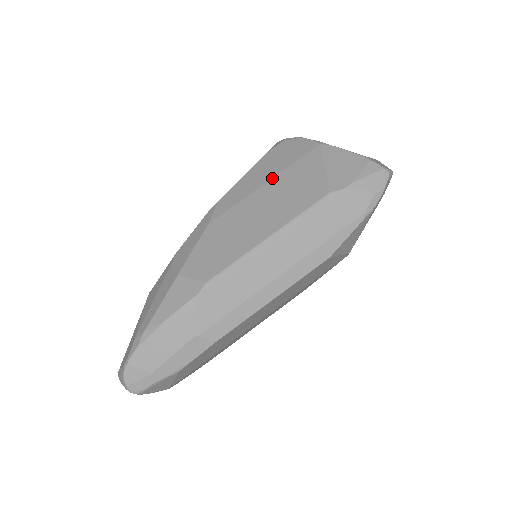
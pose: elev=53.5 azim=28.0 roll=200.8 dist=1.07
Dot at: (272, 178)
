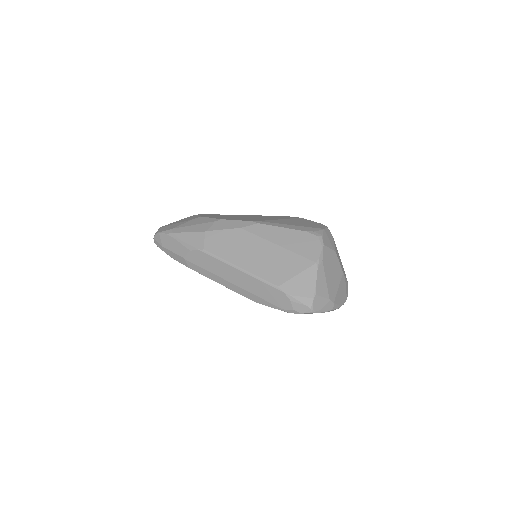
Dot at: (282, 247)
